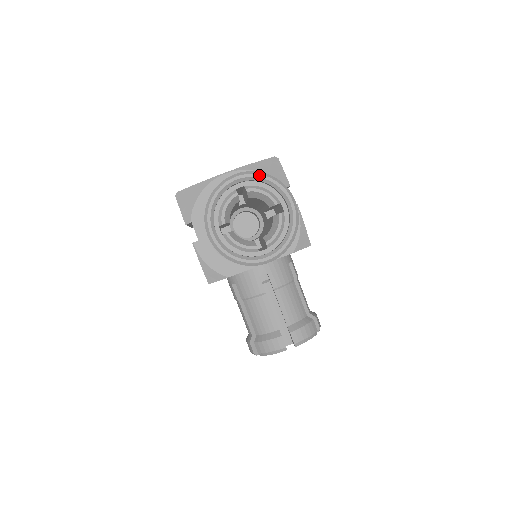
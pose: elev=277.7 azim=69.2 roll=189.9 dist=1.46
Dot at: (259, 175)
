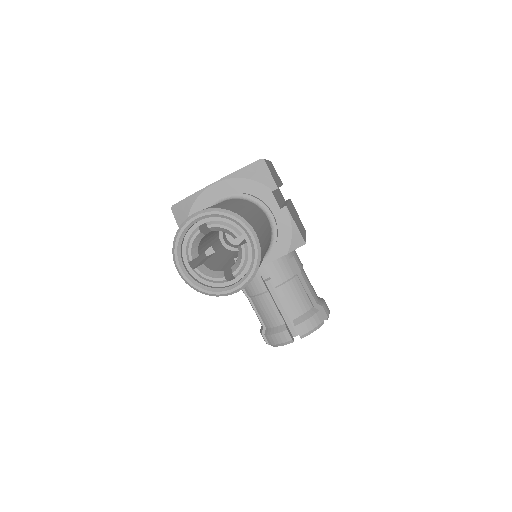
Dot at: (217, 212)
